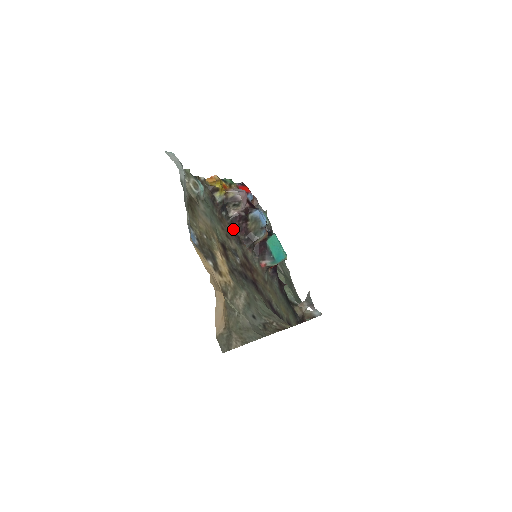
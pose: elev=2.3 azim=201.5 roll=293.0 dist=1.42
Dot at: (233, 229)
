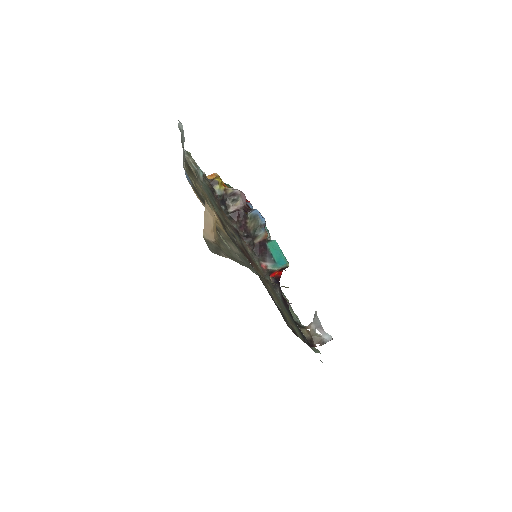
Dot at: (232, 223)
